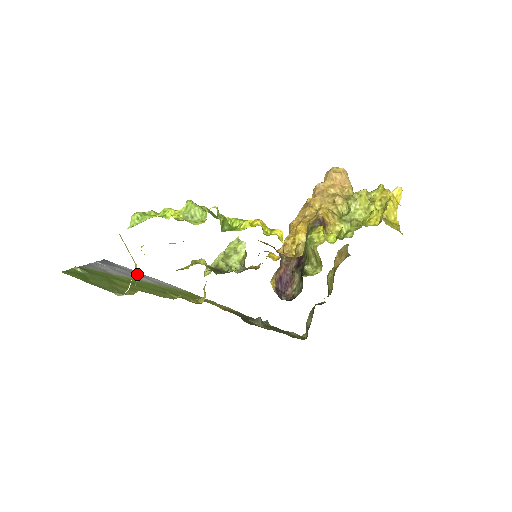
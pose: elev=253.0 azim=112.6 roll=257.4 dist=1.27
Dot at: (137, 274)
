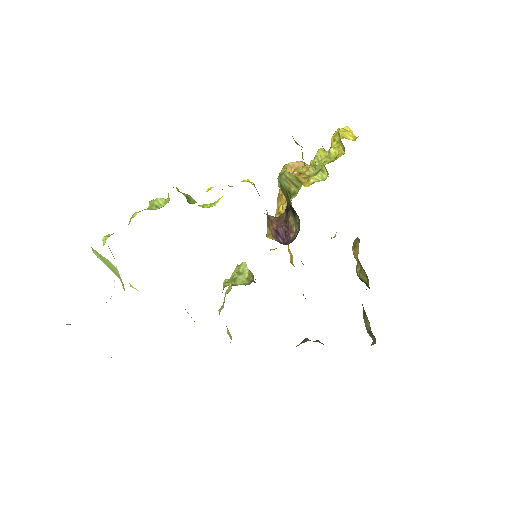
Dot at: occluded
